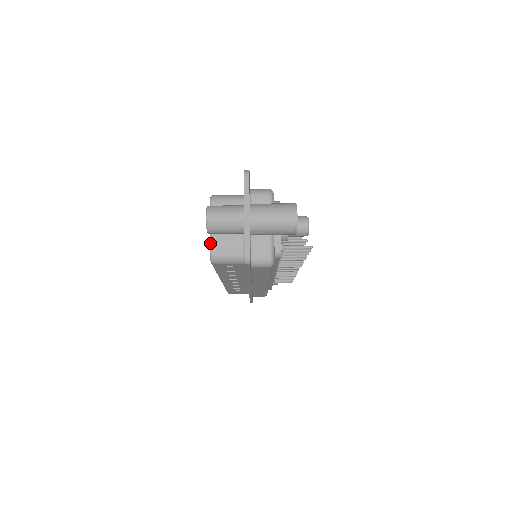
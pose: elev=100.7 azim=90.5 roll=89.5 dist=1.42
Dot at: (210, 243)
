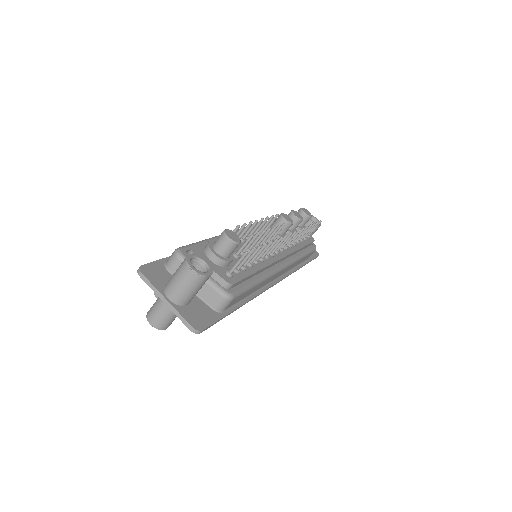
Dot at: occluded
